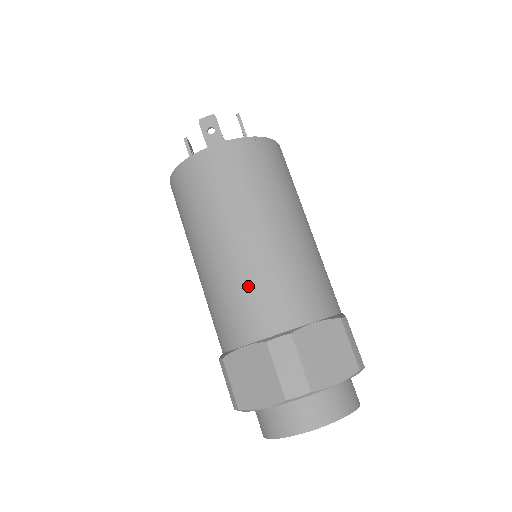
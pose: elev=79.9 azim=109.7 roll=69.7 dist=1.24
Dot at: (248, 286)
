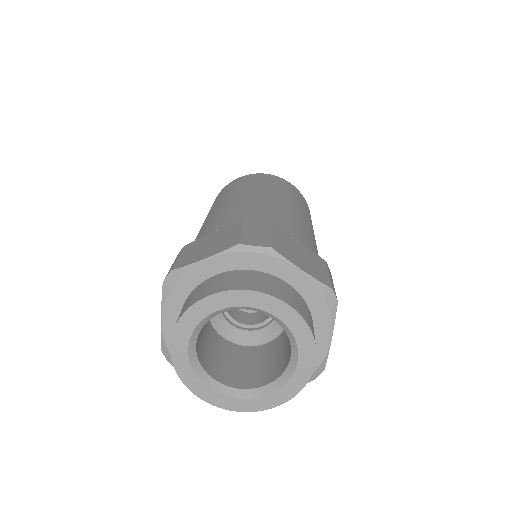
Dot at: (248, 207)
